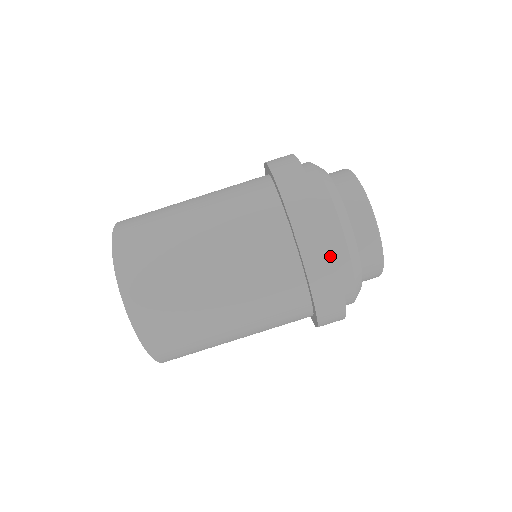
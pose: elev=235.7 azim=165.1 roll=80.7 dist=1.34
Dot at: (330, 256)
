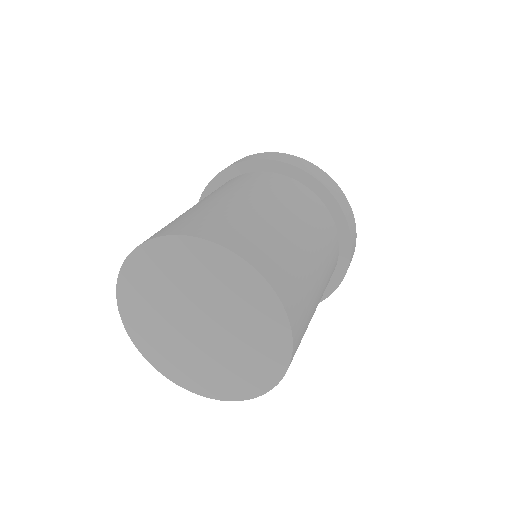
Dot at: occluded
